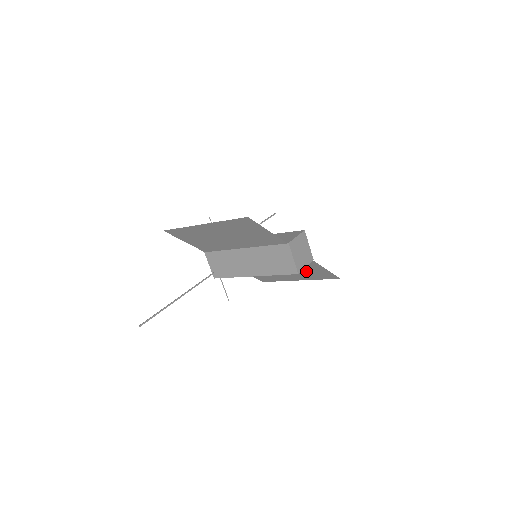
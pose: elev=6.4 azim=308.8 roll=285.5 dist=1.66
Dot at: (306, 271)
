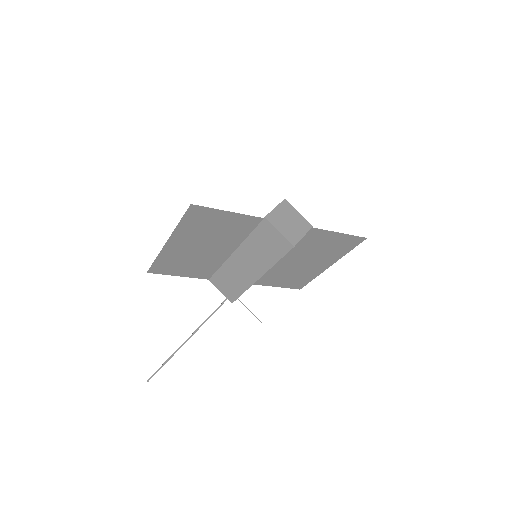
Dot at: (323, 248)
